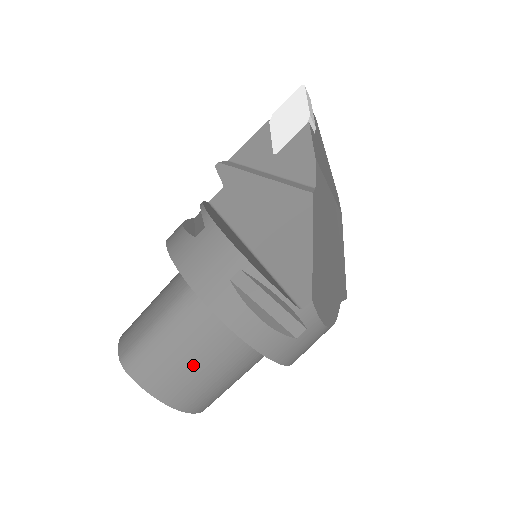
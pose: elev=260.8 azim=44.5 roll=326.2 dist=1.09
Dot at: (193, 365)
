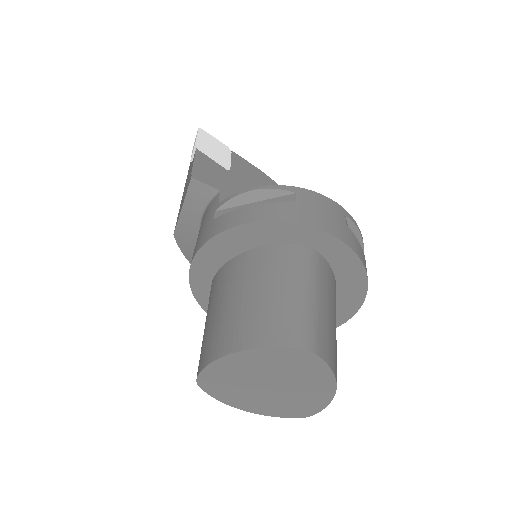
Dot at: (335, 328)
